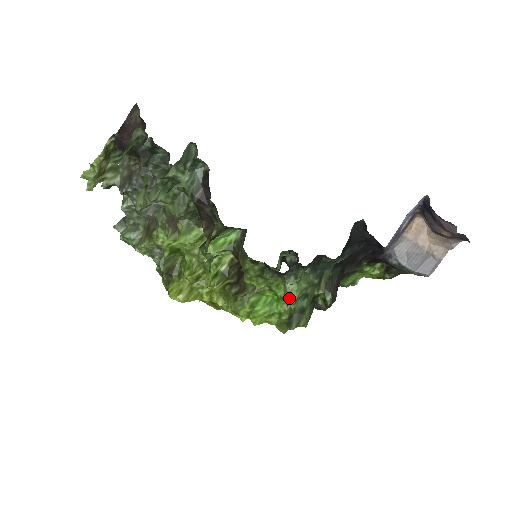
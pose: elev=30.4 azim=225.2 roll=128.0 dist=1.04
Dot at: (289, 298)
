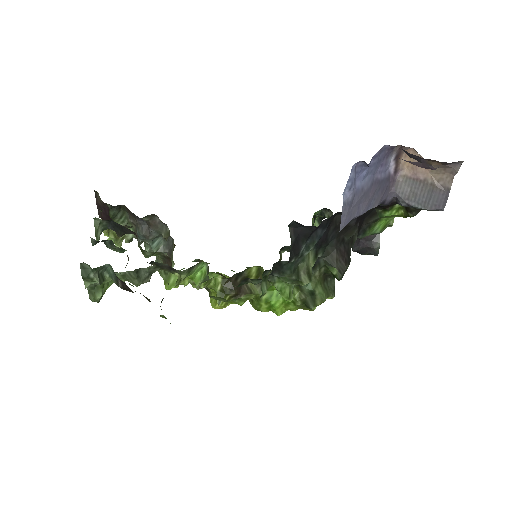
Dot at: (282, 295)
